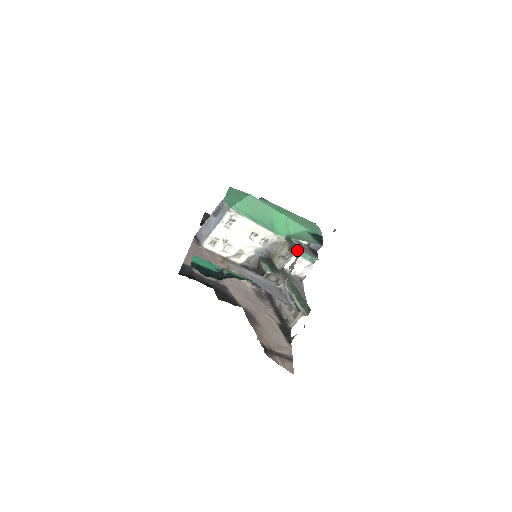
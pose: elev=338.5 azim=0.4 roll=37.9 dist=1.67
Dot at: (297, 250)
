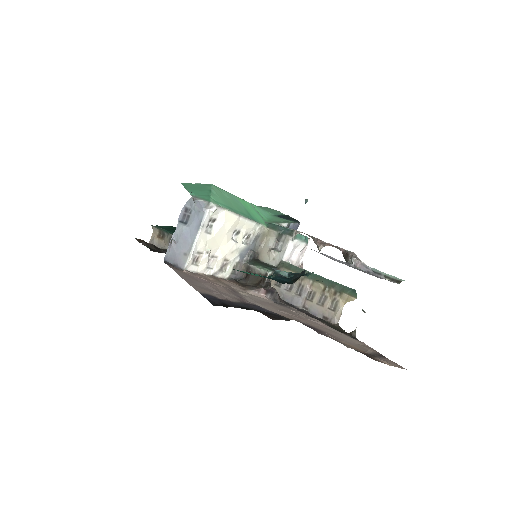
Dot at: (292, 233)
